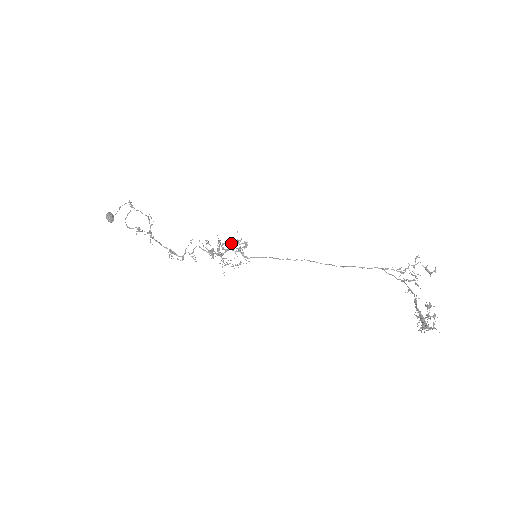
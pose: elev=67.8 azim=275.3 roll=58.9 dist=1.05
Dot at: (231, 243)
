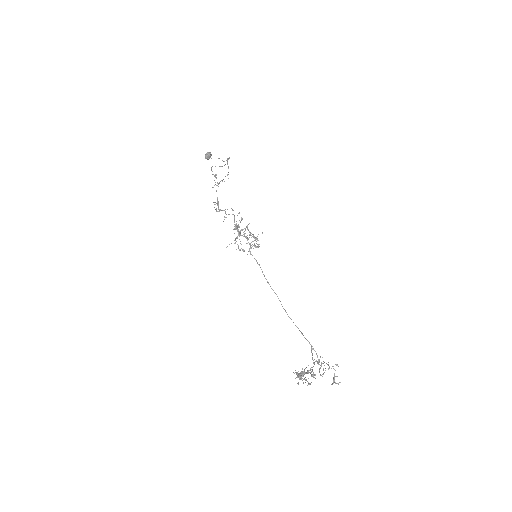
Dot at: (252, 234)
